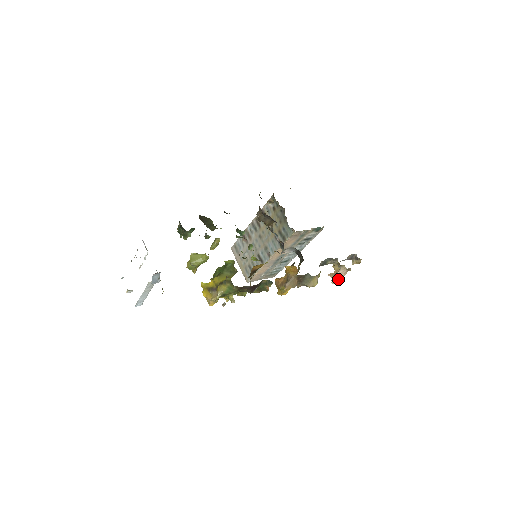
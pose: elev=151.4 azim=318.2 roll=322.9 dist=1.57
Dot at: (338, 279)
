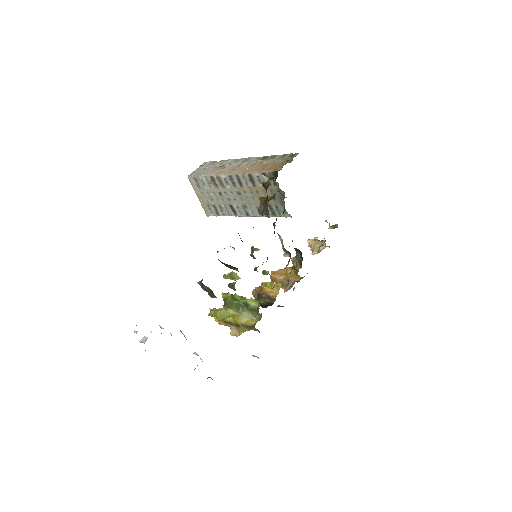
Dot at: (319, 252)
